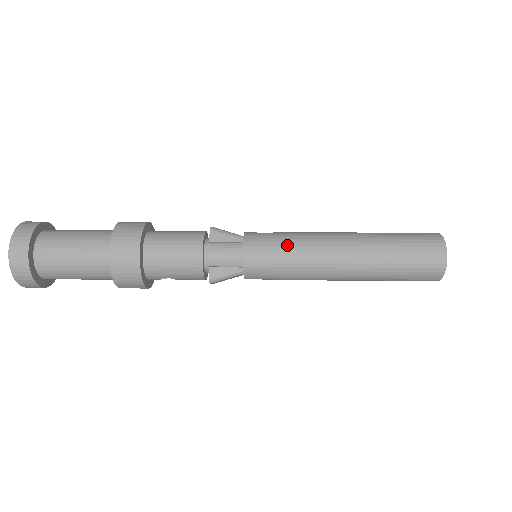
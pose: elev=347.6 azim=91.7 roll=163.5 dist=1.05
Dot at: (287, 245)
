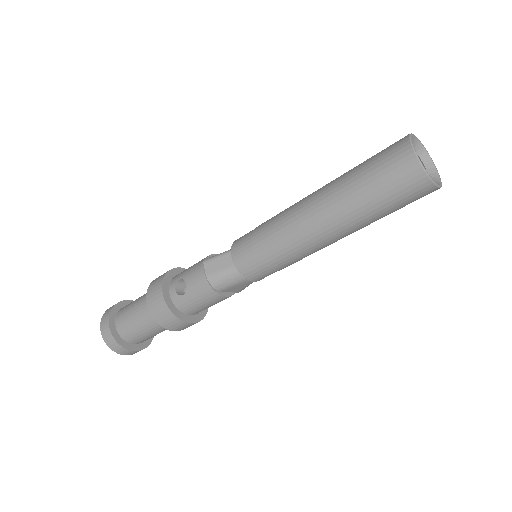
Dot at: occluded
